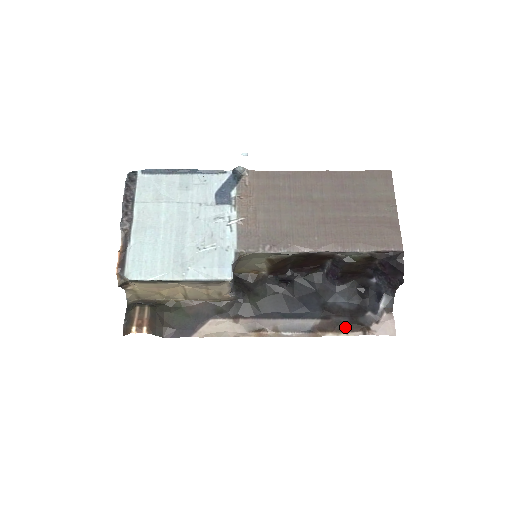
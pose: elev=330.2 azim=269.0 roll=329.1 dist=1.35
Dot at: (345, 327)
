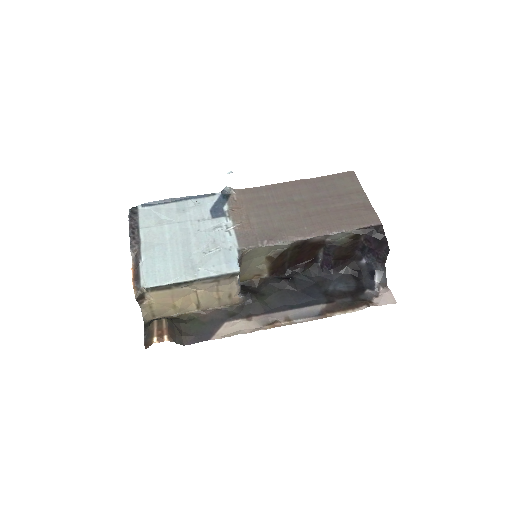
Dot at: (350, 305)
